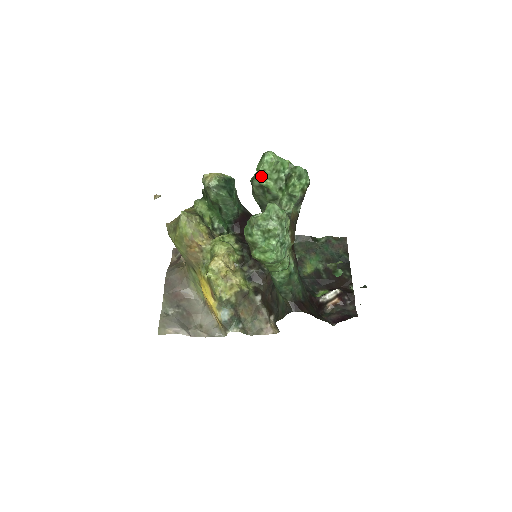
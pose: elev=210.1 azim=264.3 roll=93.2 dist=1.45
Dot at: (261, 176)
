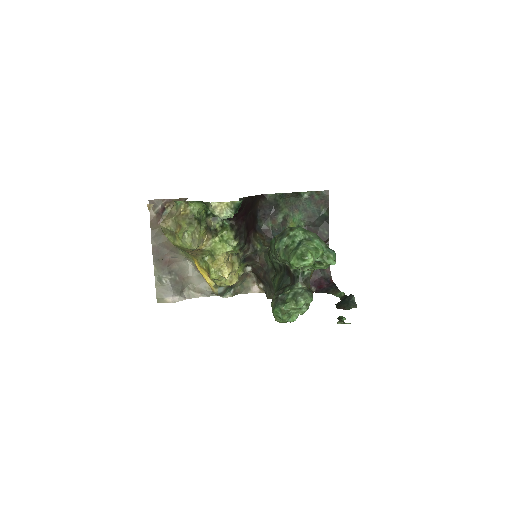
Dot at: (294, 267)
